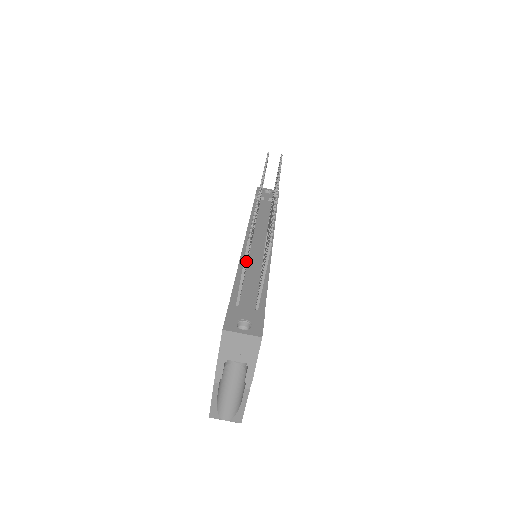
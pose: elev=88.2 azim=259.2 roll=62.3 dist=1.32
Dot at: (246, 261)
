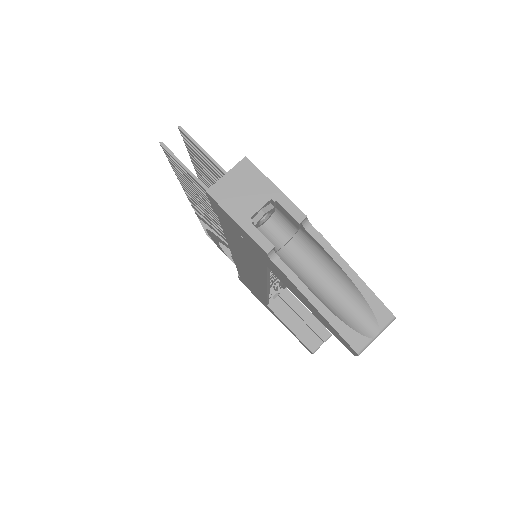
Dot at: (180, 161)
